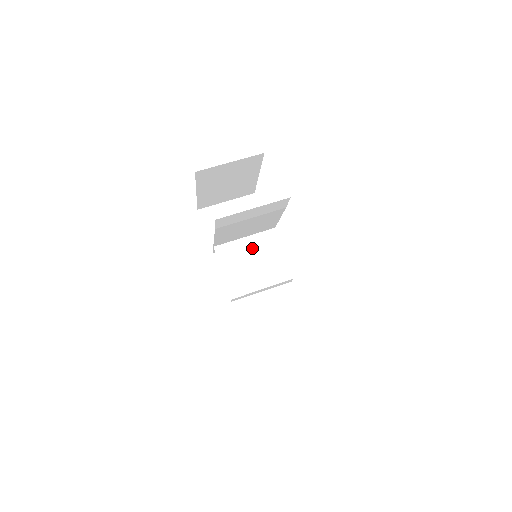
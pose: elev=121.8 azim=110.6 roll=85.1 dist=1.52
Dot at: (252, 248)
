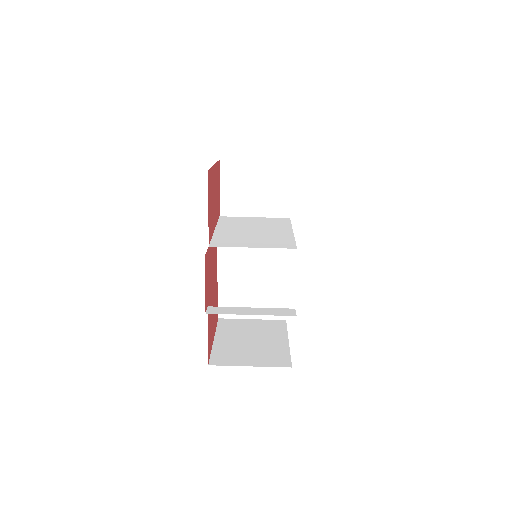
Dot at: occluded
